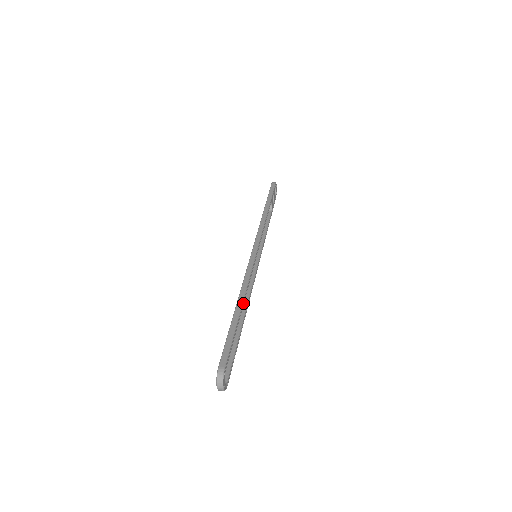
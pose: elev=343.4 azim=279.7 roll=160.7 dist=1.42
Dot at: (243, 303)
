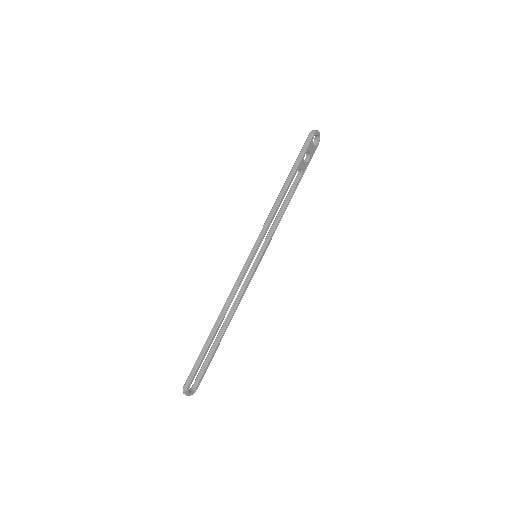
Dot at: (220, 324)
